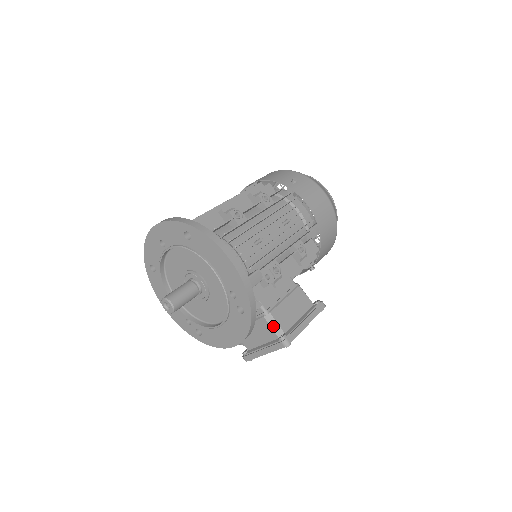
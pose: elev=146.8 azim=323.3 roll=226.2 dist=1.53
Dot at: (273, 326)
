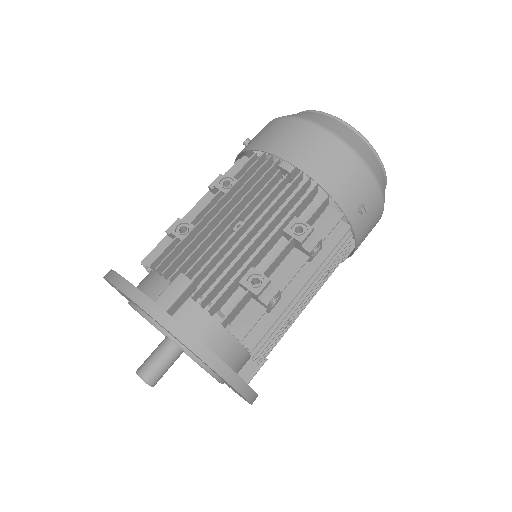
Dot at: occluded
